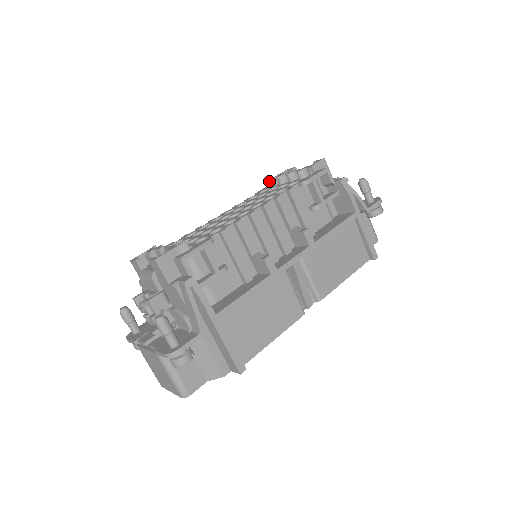
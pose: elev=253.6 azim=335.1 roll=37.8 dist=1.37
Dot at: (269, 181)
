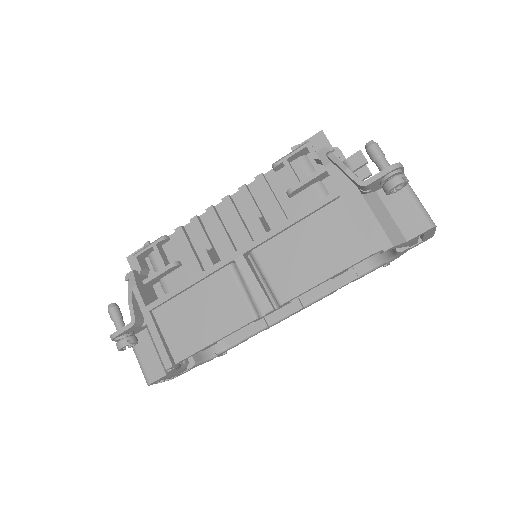
Dot at: occluded
